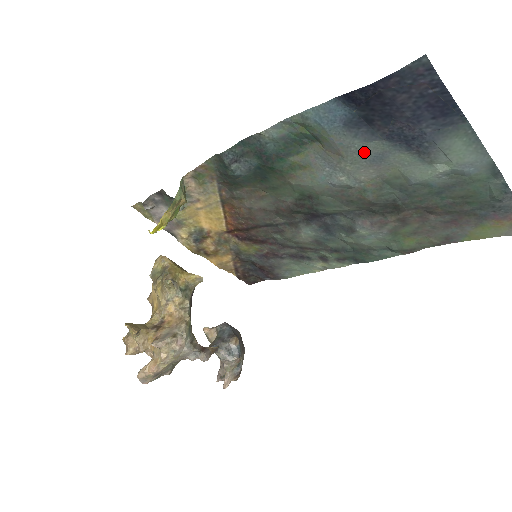
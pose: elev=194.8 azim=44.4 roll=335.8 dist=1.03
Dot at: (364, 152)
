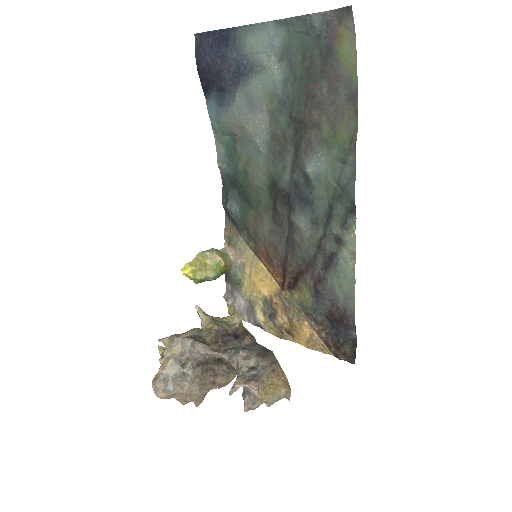
Dot at: (242, 109)
